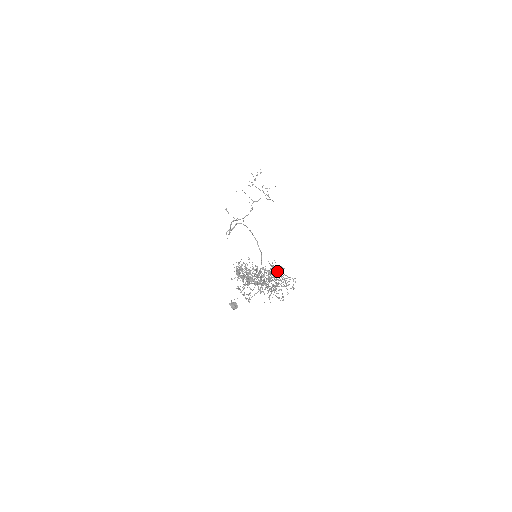
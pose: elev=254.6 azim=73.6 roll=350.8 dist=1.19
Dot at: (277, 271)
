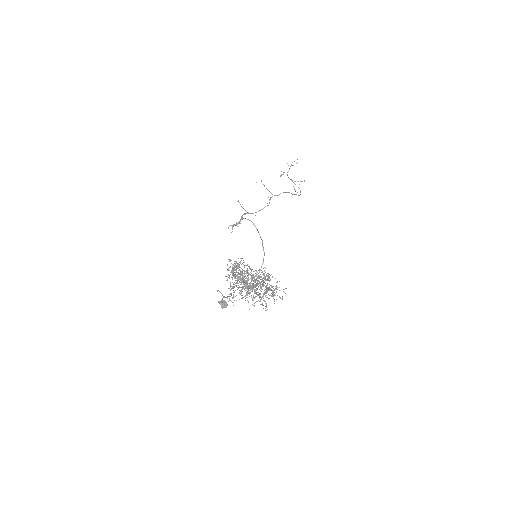
Dot at: (265, 279)
